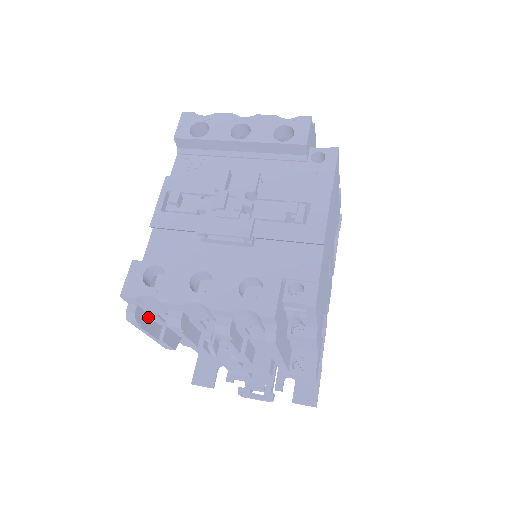
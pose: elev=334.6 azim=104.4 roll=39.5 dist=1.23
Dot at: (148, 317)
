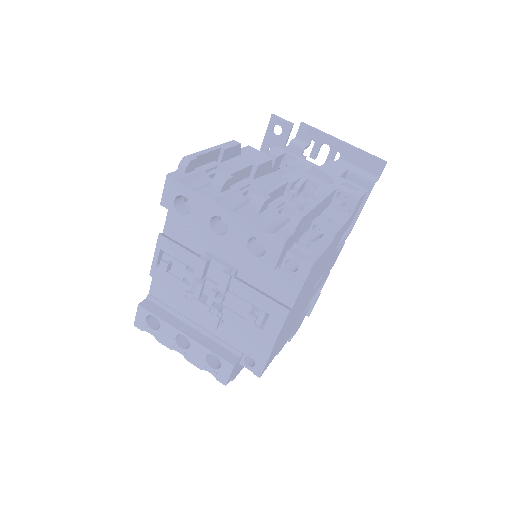
Dot at: occluded
